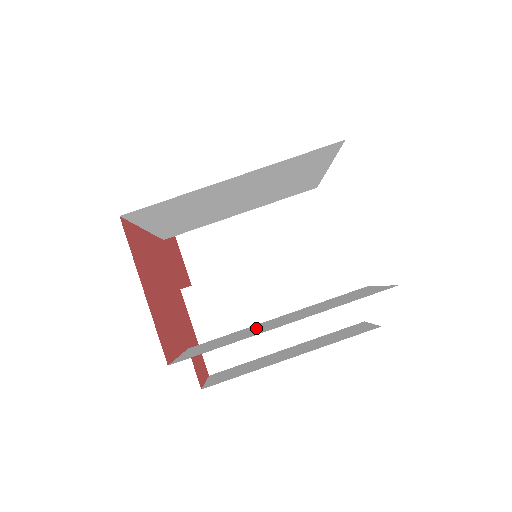
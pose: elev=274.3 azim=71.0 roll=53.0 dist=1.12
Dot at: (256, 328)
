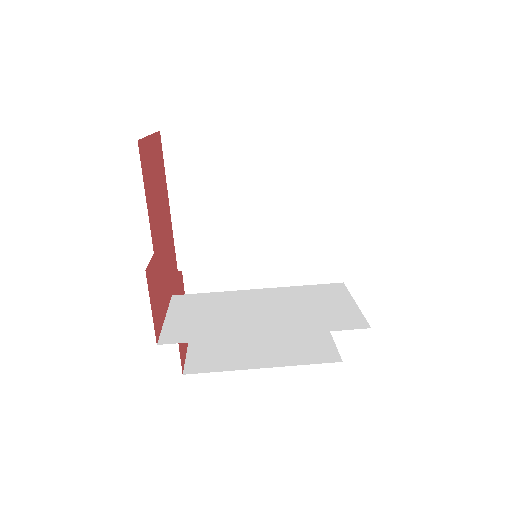
Dot at: occluded
